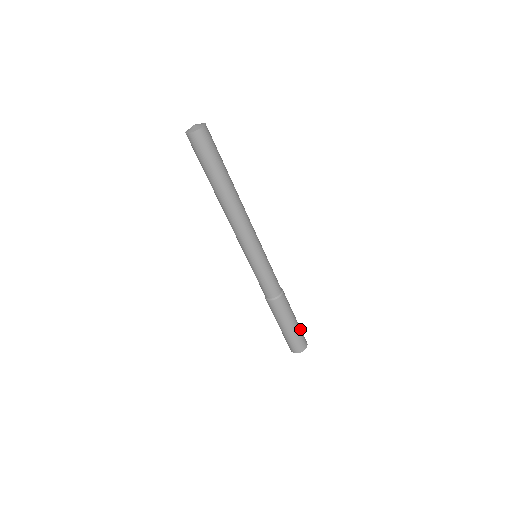
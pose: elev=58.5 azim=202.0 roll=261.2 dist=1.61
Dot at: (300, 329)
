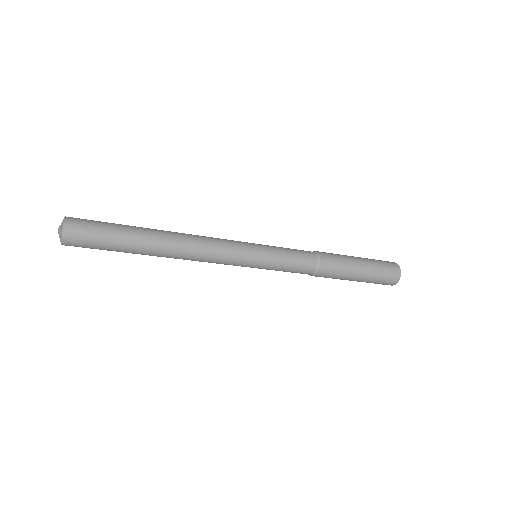
Dot at: (375, 263)
